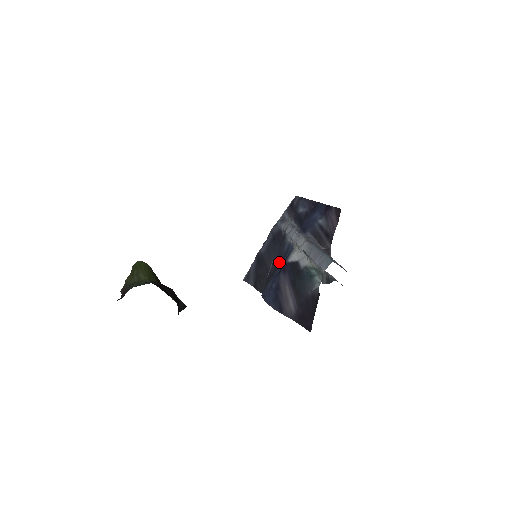
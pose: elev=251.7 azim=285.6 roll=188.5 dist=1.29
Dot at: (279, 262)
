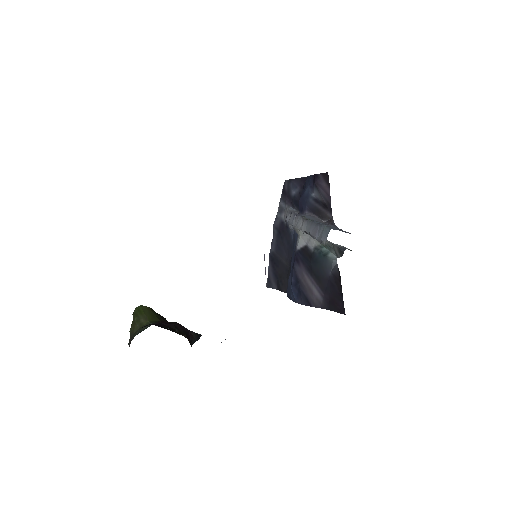
Dot at: (291, 254)
